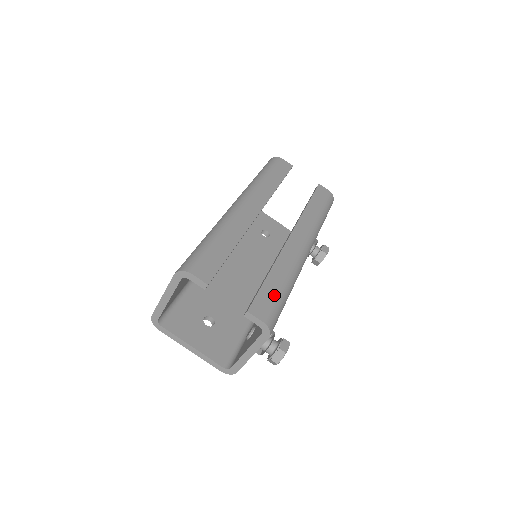
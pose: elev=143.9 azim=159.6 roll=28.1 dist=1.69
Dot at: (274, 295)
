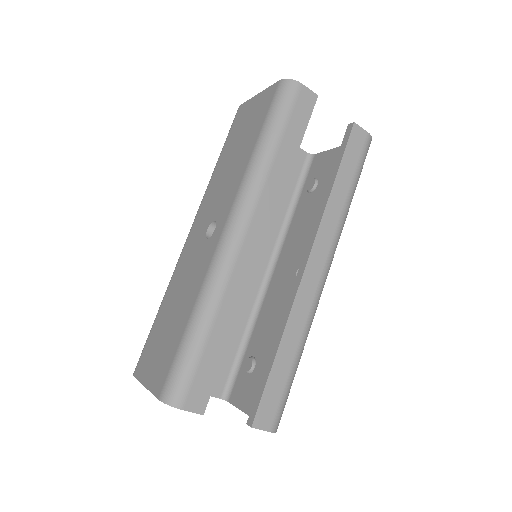
Dot at: (282, 385)
